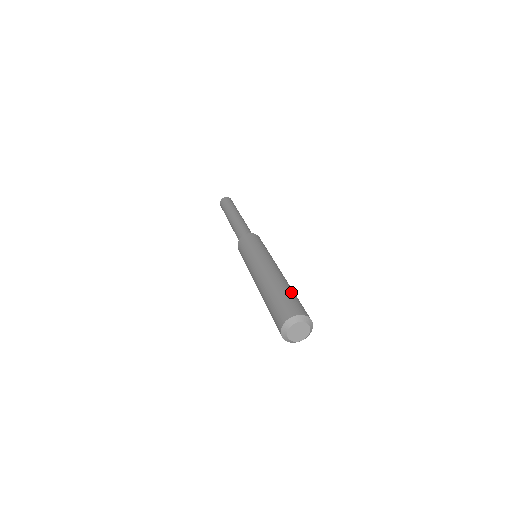
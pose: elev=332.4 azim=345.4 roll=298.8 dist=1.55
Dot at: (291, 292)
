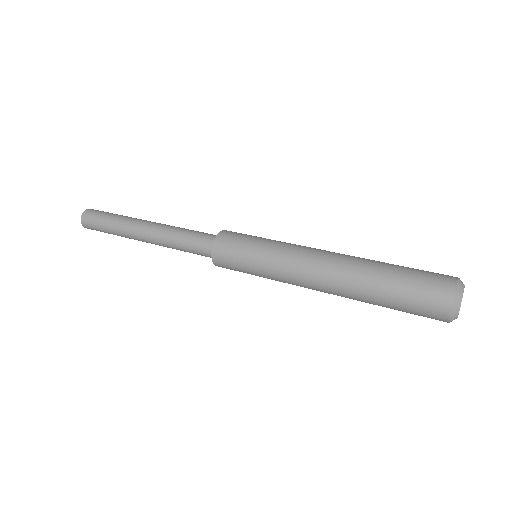
Dot at: occluded
